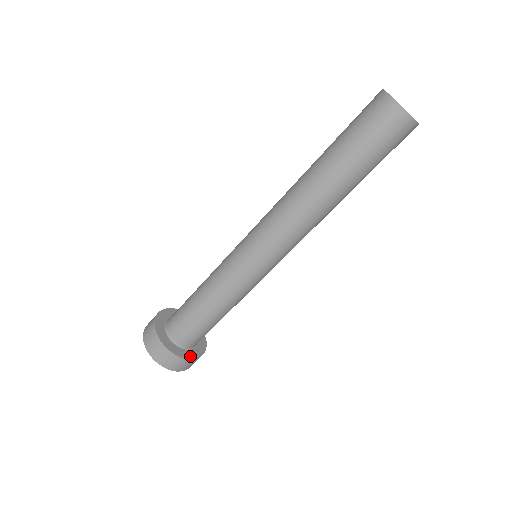
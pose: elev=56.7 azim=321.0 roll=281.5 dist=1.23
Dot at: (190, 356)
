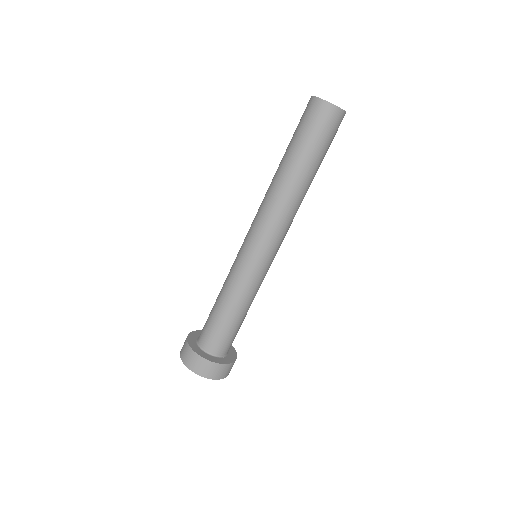
Dot at: (216, 361)
